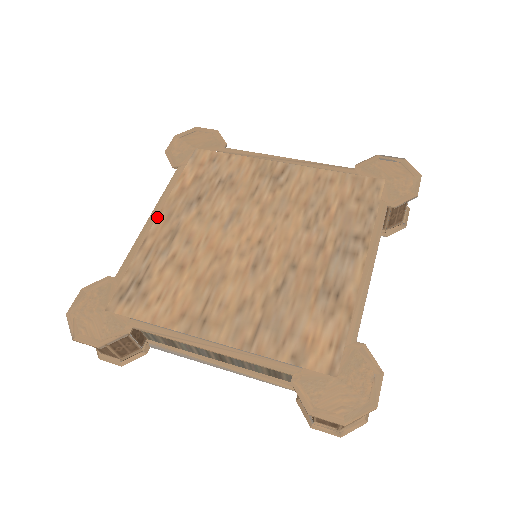
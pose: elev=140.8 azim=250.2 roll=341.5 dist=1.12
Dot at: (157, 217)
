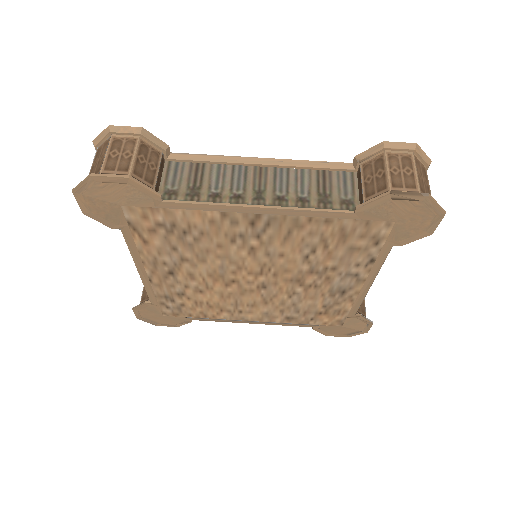
Dot at: (146, 271)
